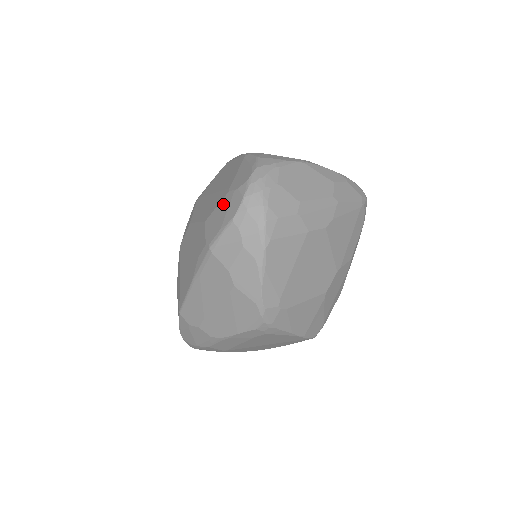
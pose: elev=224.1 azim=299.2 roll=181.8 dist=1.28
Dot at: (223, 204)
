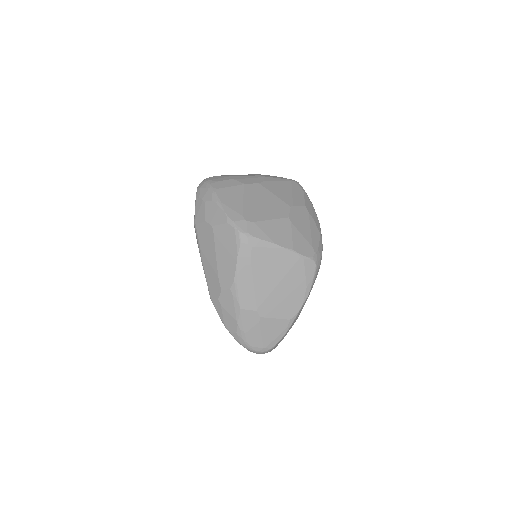
Dot at: occluded
